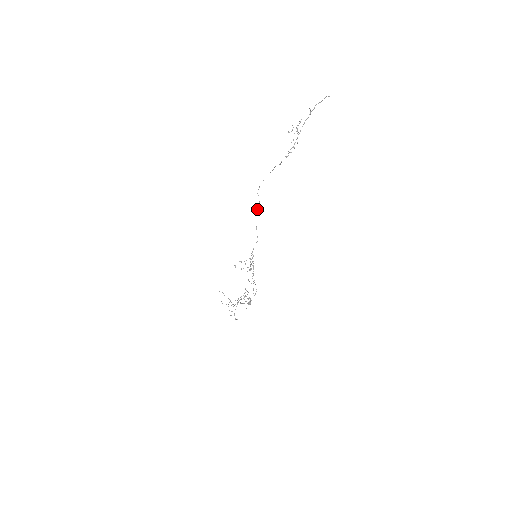
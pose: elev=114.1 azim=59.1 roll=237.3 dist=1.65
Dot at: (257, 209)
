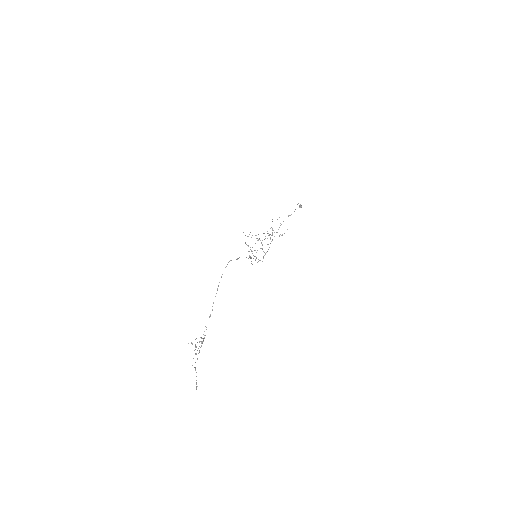
Dot at: occluded
